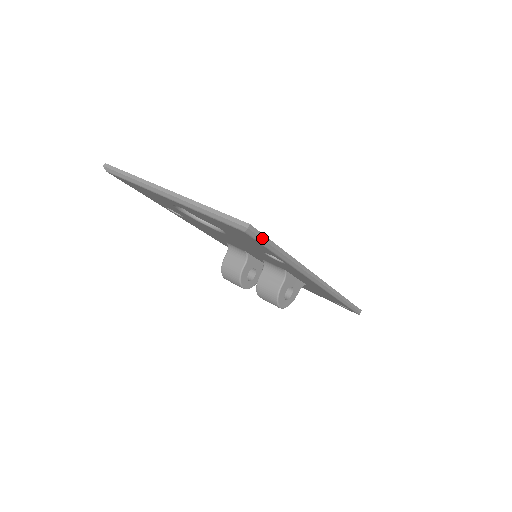
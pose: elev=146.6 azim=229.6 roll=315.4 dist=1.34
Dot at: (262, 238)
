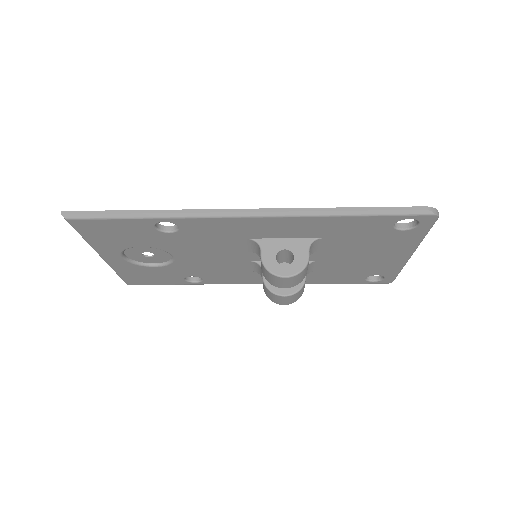
Dot at: (87, 214)
